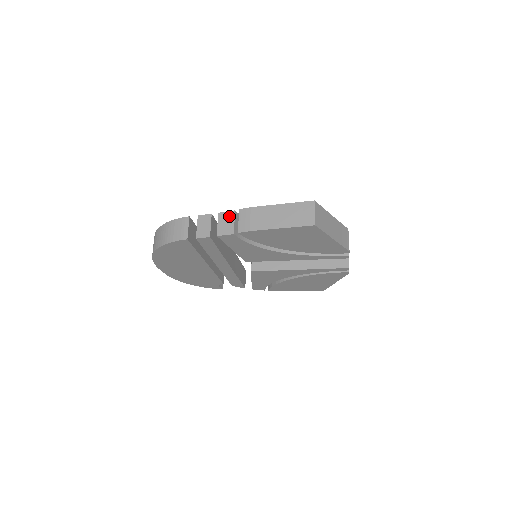
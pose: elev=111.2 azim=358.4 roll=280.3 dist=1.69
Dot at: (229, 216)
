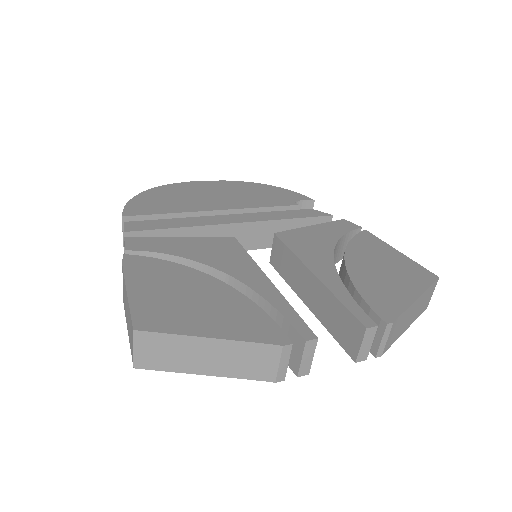
Dot at: occluded
